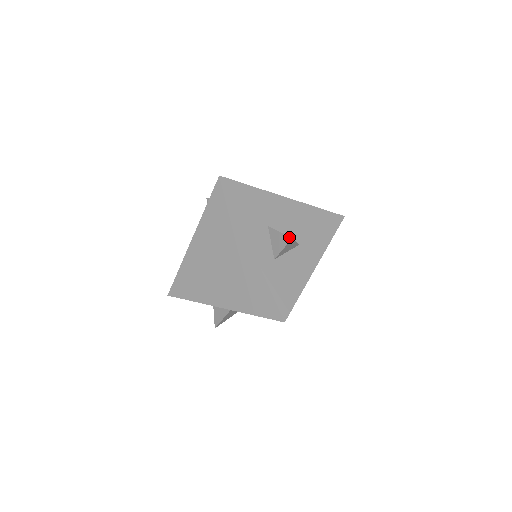
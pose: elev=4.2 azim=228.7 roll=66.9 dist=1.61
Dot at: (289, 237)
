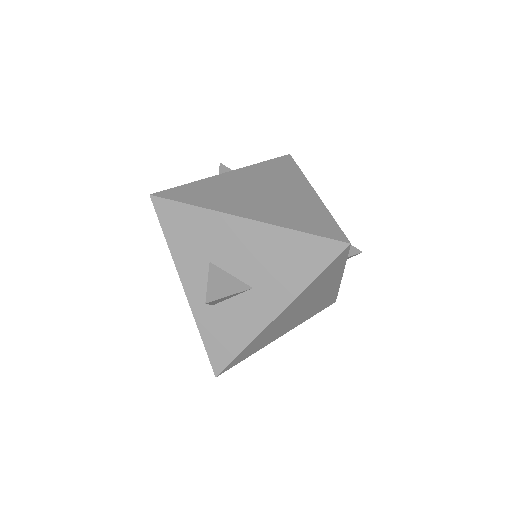
Dot at: (206, 299)
